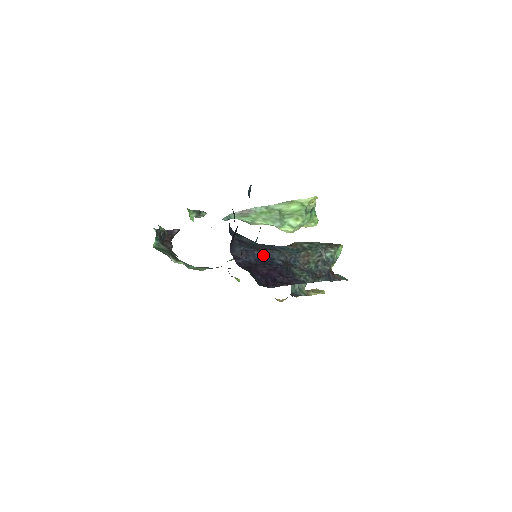
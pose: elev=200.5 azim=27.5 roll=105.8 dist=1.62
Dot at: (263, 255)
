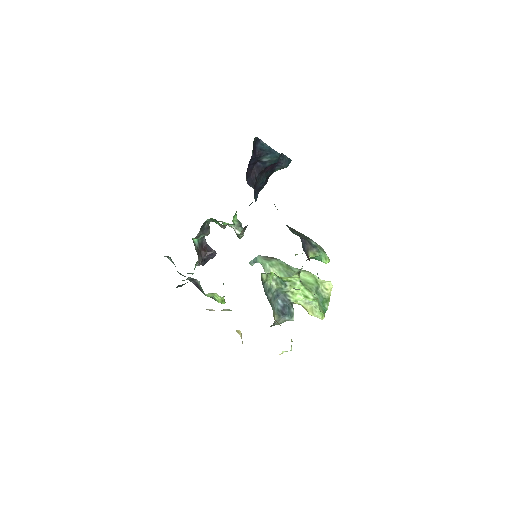
Dot at: occluded
